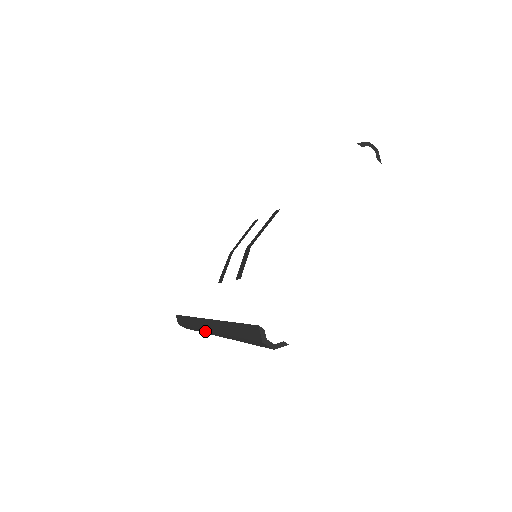
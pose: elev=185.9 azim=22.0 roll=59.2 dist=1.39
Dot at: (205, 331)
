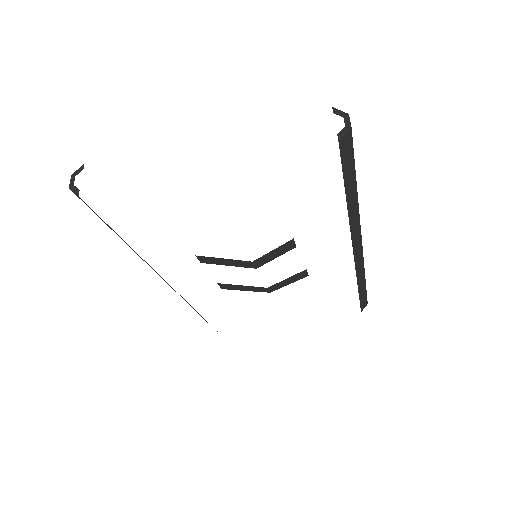
Dot at: occluded
